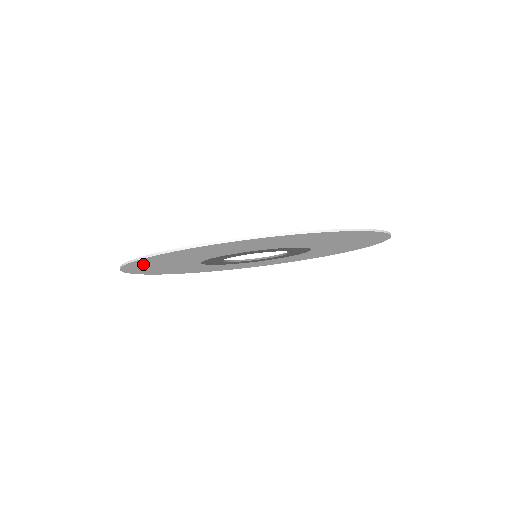
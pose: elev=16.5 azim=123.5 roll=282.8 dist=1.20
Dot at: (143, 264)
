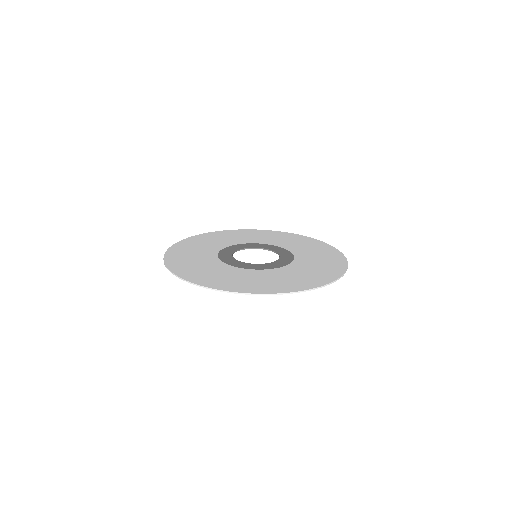
Dot at: (219, 284)
